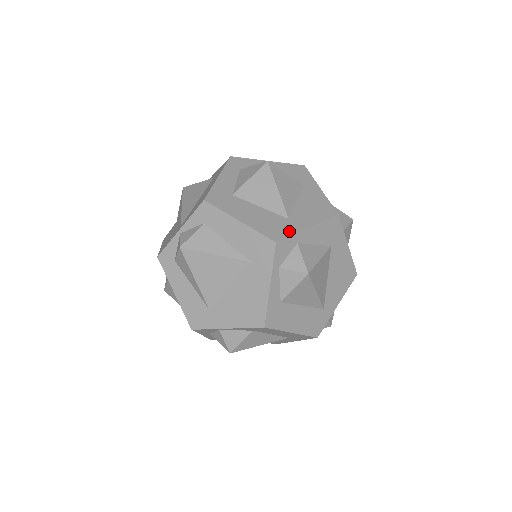
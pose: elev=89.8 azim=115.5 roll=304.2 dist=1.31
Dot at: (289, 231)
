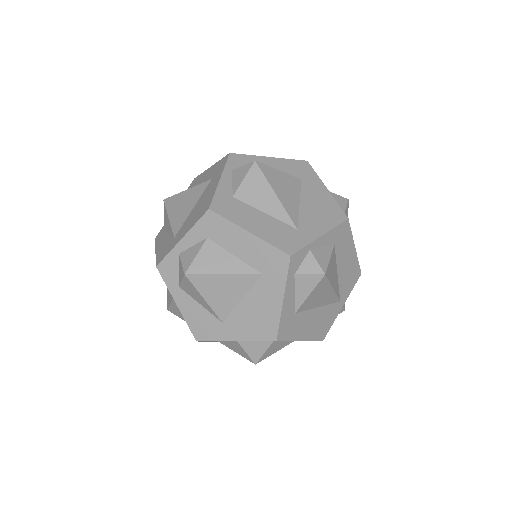
Dot at: occluded
